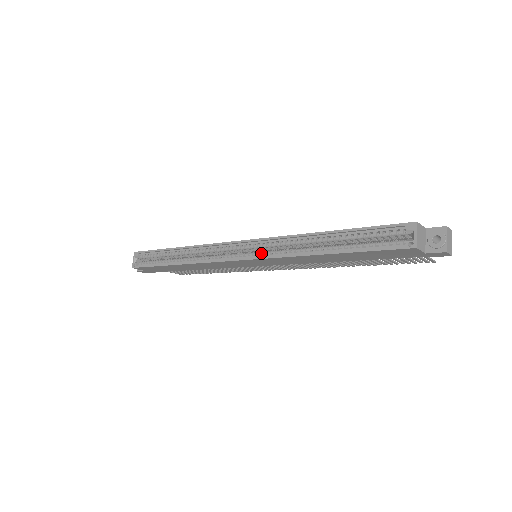
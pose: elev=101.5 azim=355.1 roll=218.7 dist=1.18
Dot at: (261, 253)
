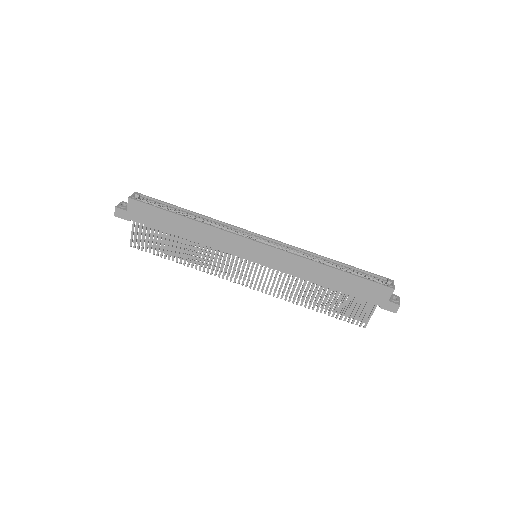
Dot at: (280, 249)
